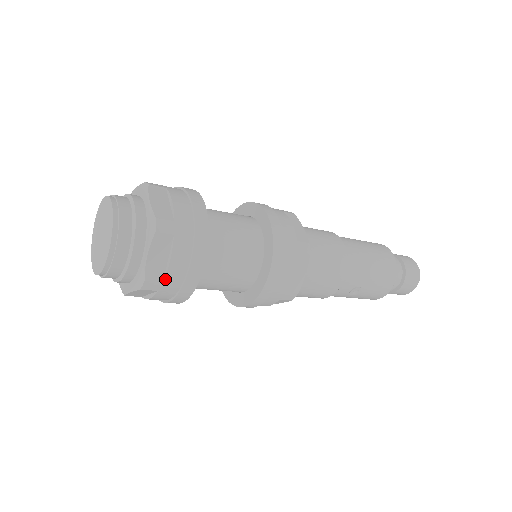
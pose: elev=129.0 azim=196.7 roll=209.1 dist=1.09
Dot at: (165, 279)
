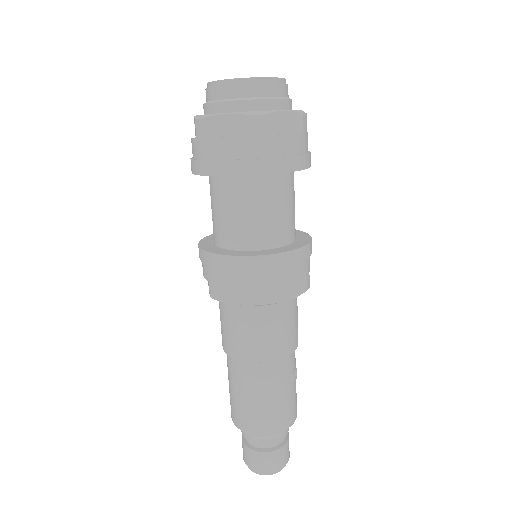
Dot at: (307, 133)
